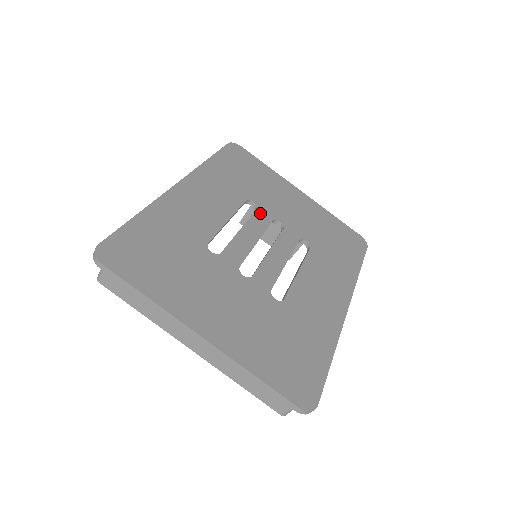
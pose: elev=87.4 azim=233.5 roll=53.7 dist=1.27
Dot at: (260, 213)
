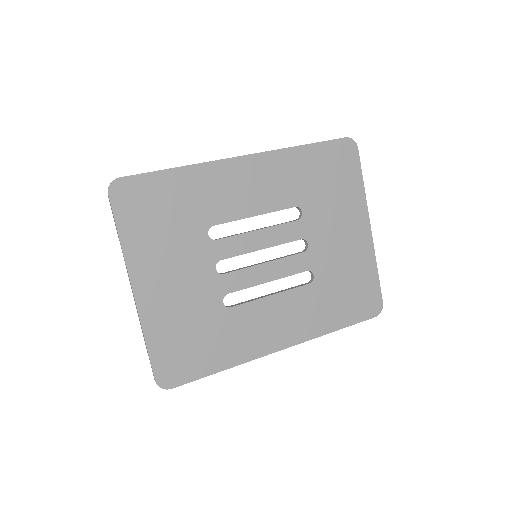
Dot at: (296, 226)
